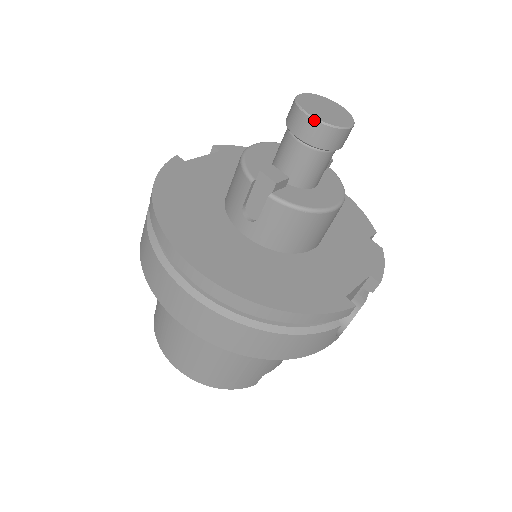
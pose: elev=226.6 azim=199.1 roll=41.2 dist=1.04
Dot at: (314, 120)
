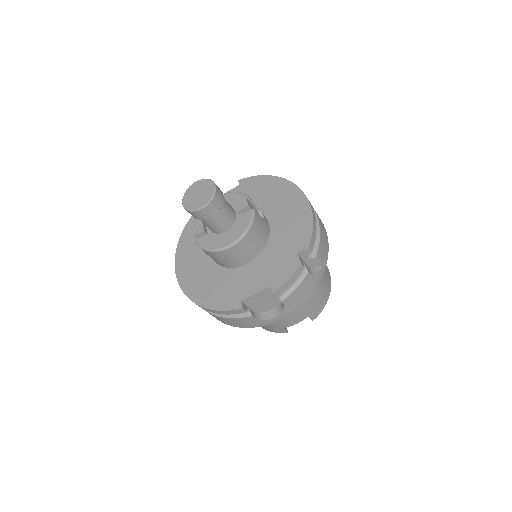
Dot at: (184, 207)
